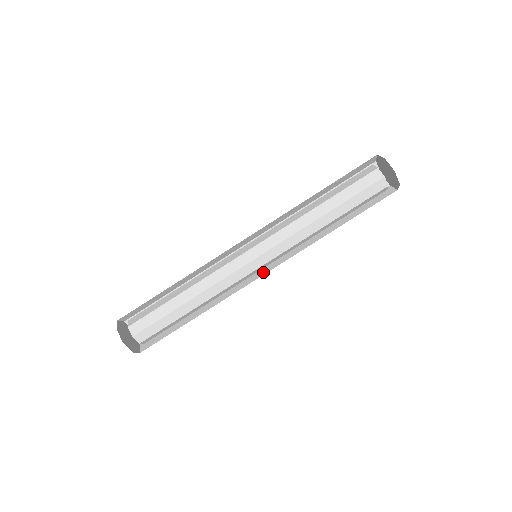
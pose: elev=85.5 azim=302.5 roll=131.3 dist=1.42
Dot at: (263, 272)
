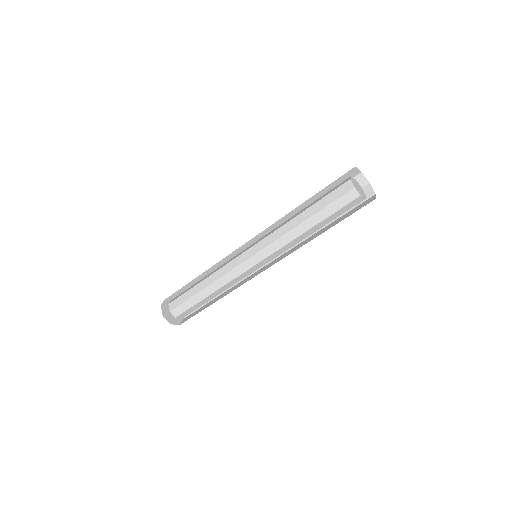
Dot at: occluded
